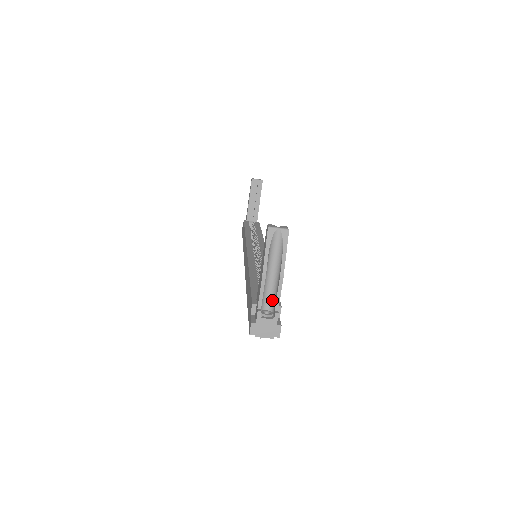
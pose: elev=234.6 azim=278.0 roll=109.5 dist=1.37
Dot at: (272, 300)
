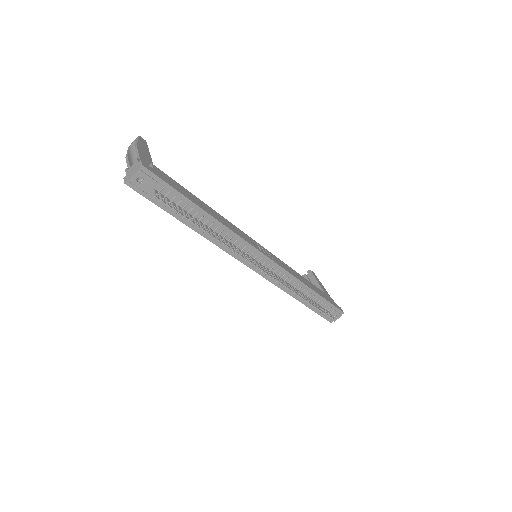
Dot at: occluded
